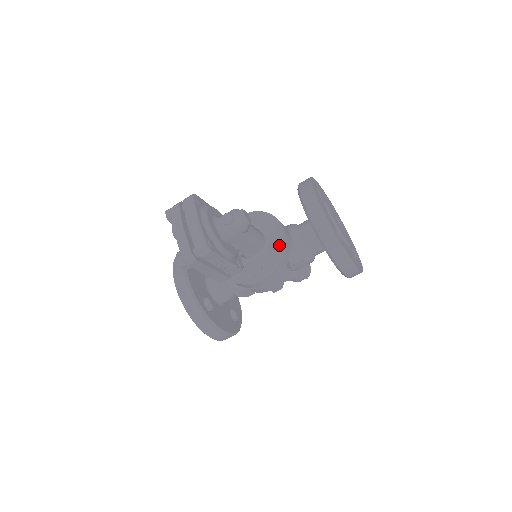
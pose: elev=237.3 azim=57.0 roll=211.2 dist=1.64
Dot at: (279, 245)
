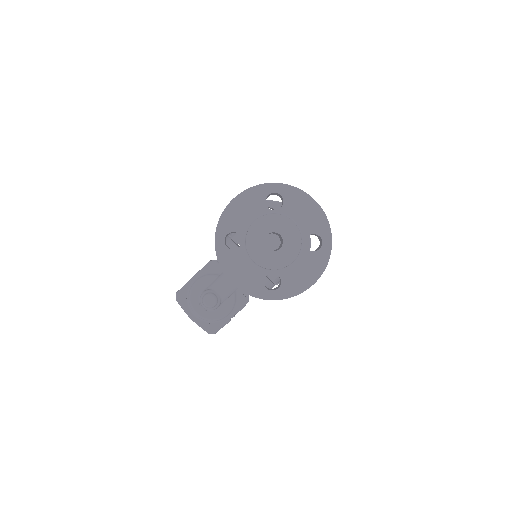
Dot at: occluded
